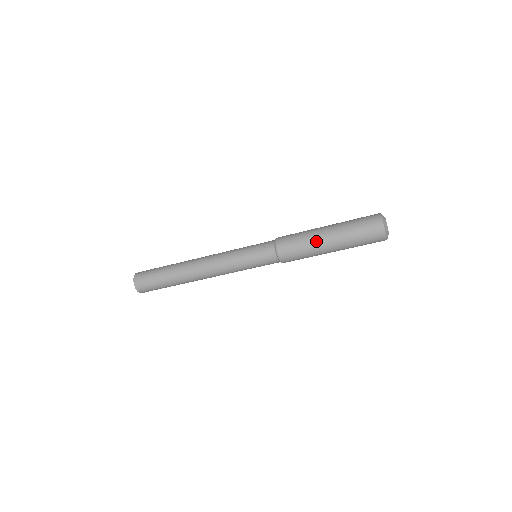
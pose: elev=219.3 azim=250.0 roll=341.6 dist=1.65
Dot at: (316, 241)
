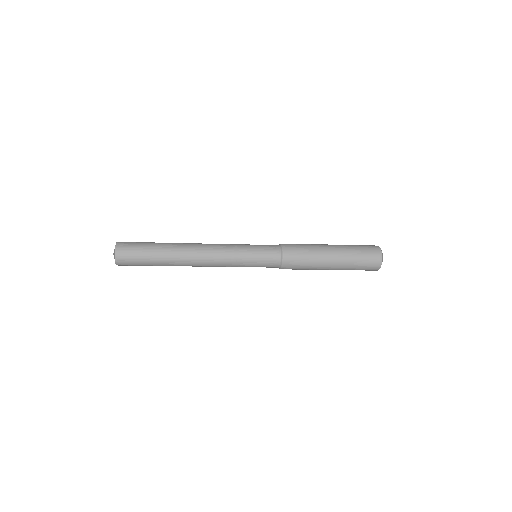
Dot at: occluded
